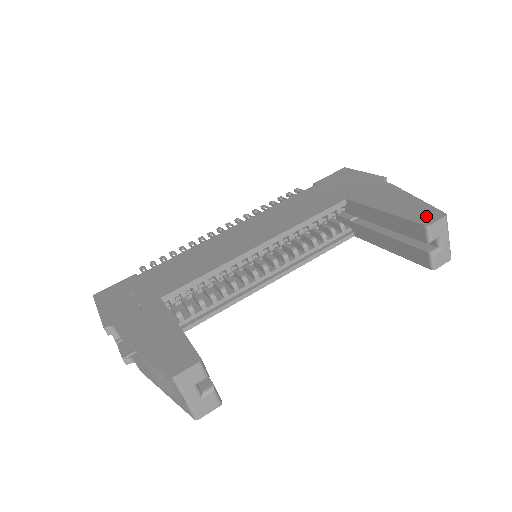
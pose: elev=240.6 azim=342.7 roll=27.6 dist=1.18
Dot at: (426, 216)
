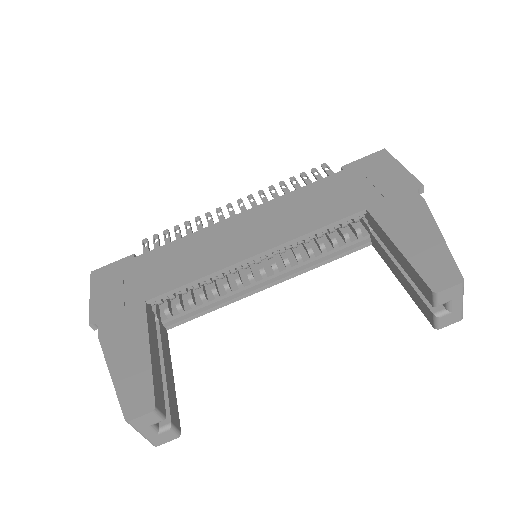
Dot at: (440, 275)
